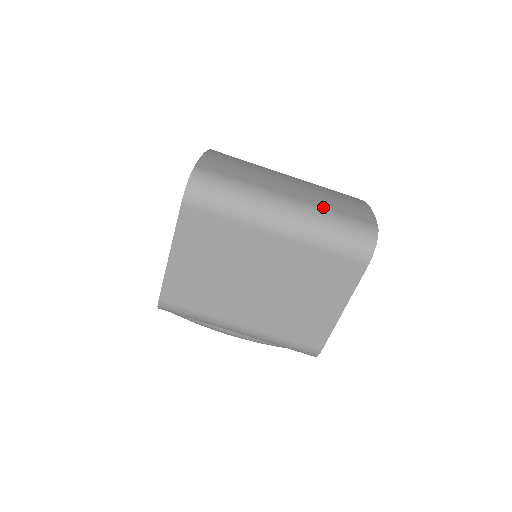
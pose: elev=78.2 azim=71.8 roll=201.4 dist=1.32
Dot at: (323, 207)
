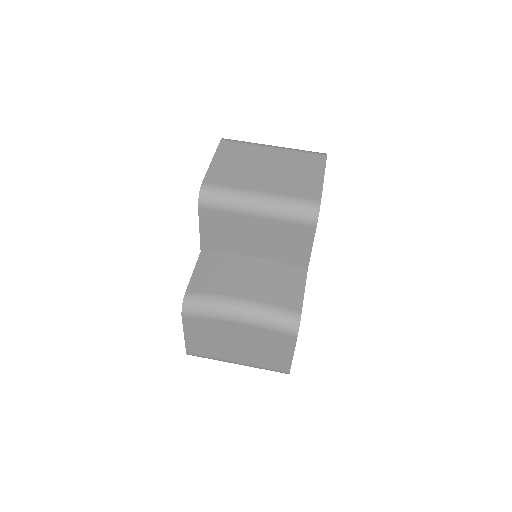
Dot at: occluded
